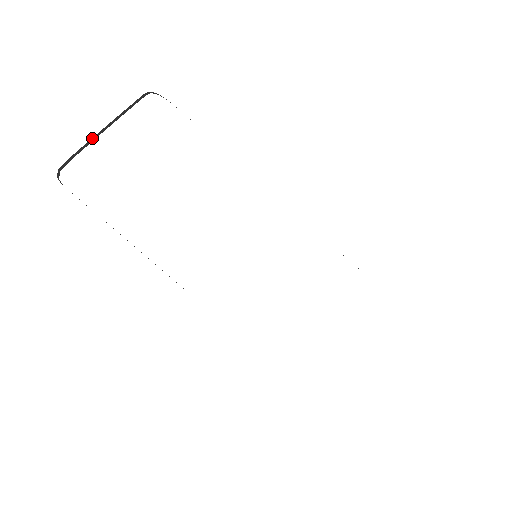
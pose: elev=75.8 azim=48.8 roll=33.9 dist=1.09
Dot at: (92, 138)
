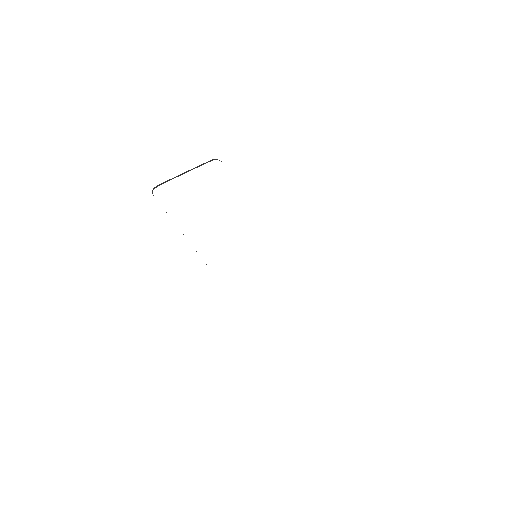
Dot at: (176, 176)
